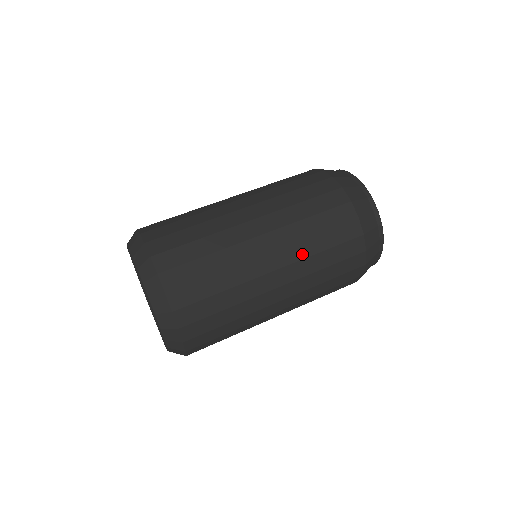
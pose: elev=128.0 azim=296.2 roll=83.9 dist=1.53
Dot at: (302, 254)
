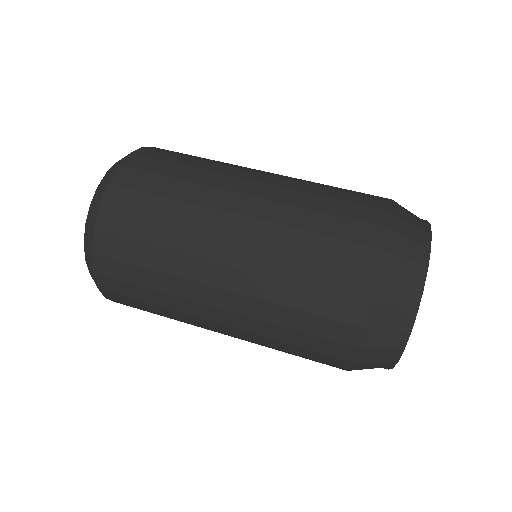
Dot at: (291, 200)
